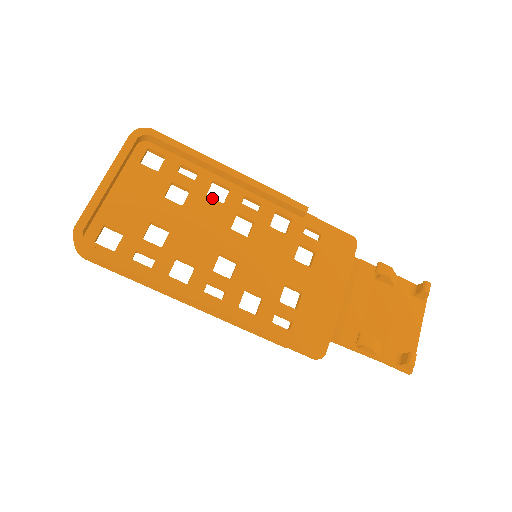
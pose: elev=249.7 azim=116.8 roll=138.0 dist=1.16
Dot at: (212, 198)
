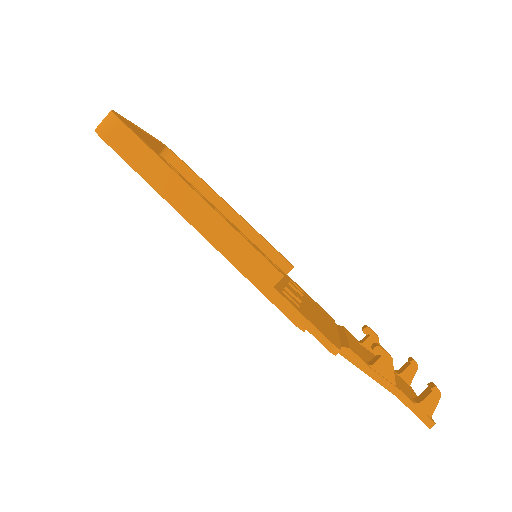
Dot at: occluded
